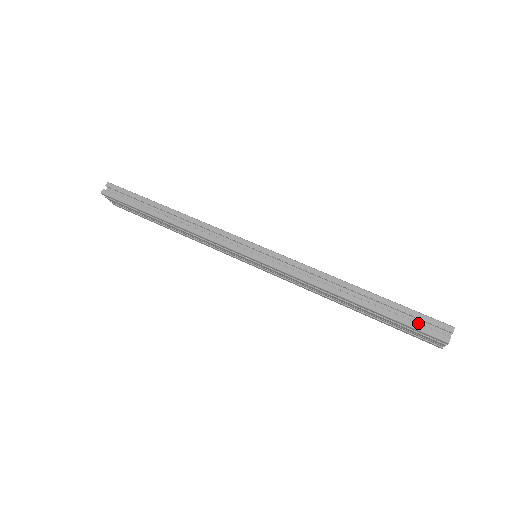
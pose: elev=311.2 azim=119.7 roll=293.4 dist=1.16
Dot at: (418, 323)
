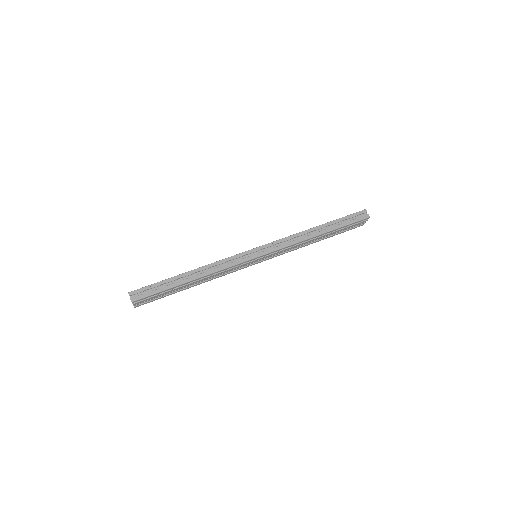
Dot at: (352, 220)
